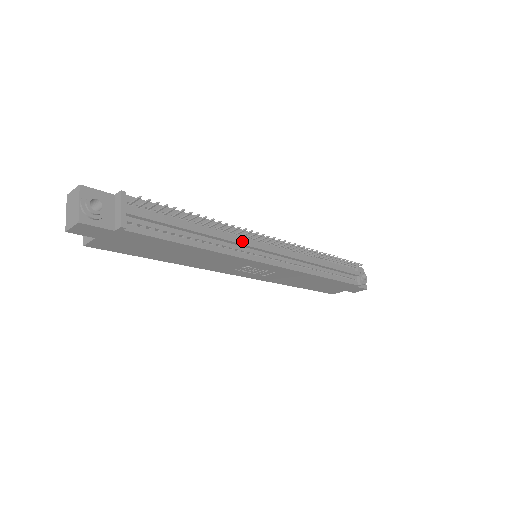
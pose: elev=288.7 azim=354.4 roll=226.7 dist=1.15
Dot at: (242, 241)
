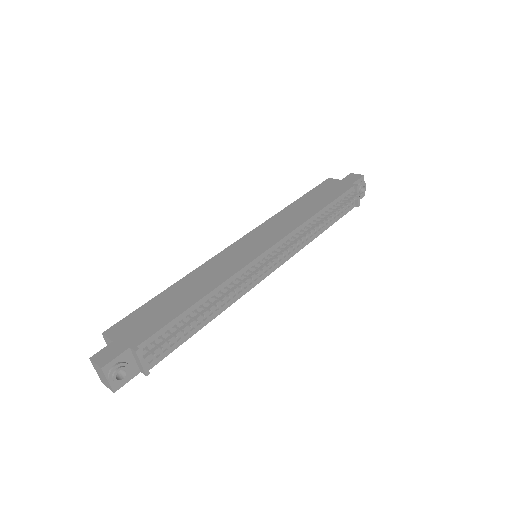
Dot at: (244, 284)
